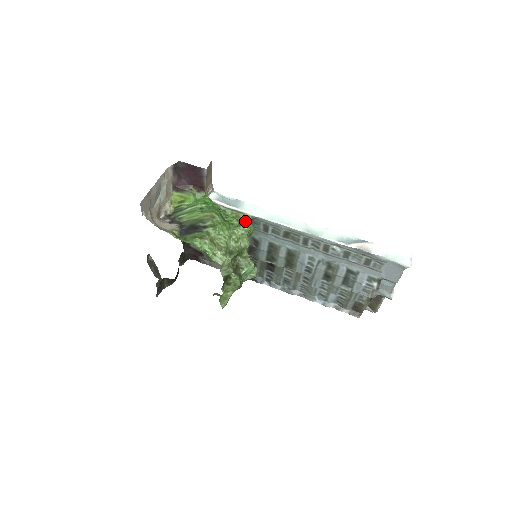
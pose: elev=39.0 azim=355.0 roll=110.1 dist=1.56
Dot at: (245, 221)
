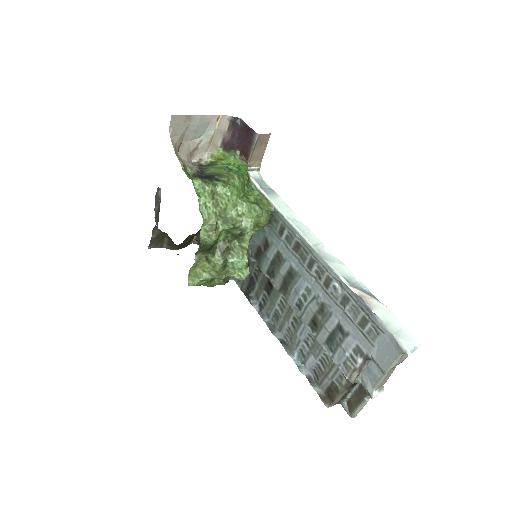
Dot at: (263, 206)
